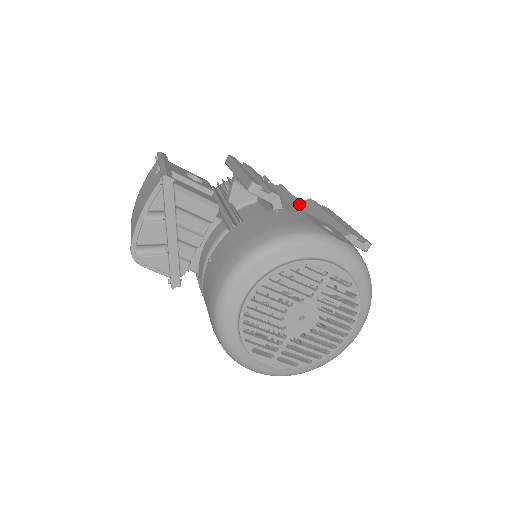
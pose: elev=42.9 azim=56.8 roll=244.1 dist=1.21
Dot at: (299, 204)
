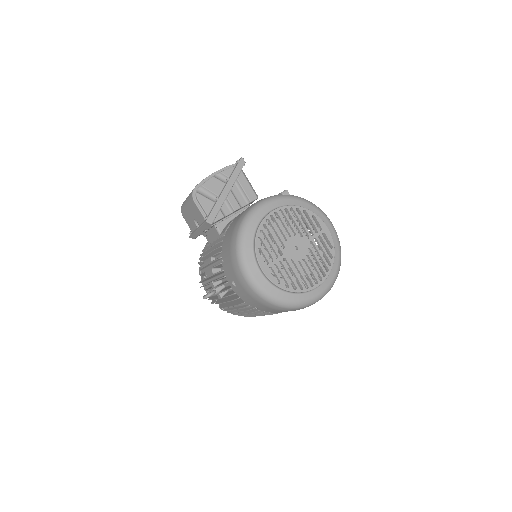
Dot at: occluded
